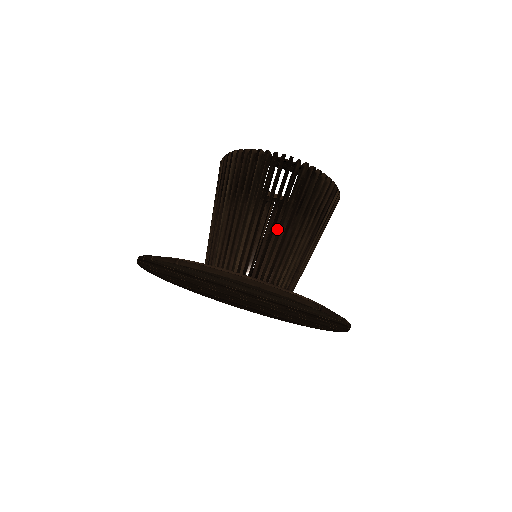
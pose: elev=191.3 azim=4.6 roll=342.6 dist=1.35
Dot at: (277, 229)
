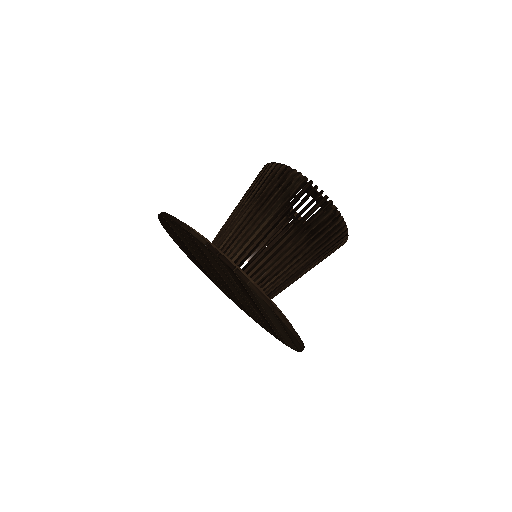
Dot at: (303, 273)
